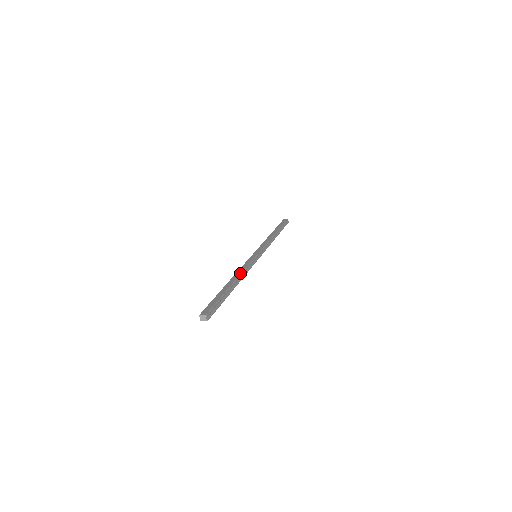
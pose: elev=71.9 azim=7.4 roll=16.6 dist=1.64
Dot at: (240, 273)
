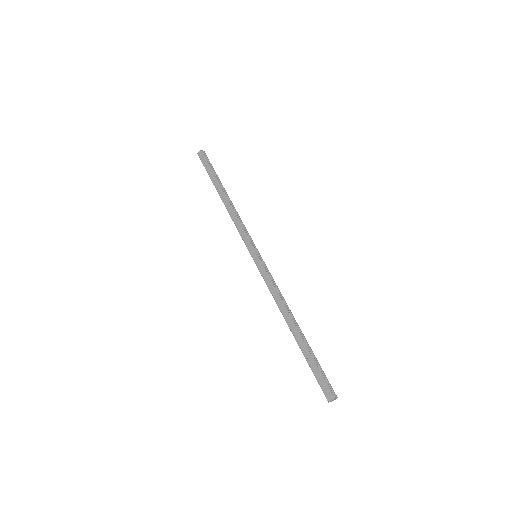
Dot at: (283, 306)
